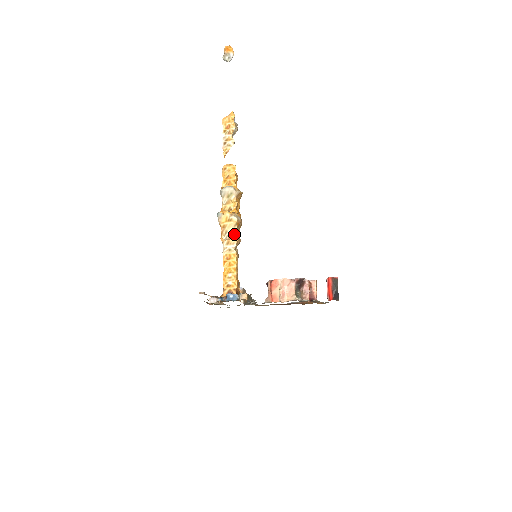
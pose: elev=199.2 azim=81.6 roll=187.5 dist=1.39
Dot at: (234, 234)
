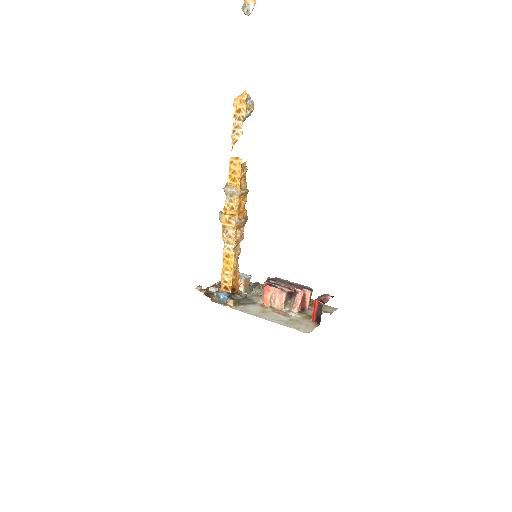
Dot at: (234, 235)
